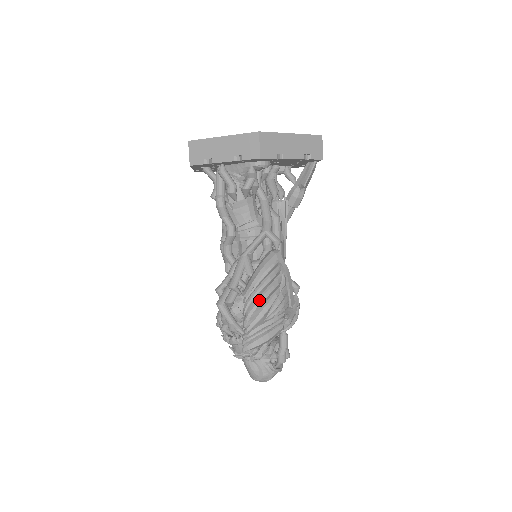
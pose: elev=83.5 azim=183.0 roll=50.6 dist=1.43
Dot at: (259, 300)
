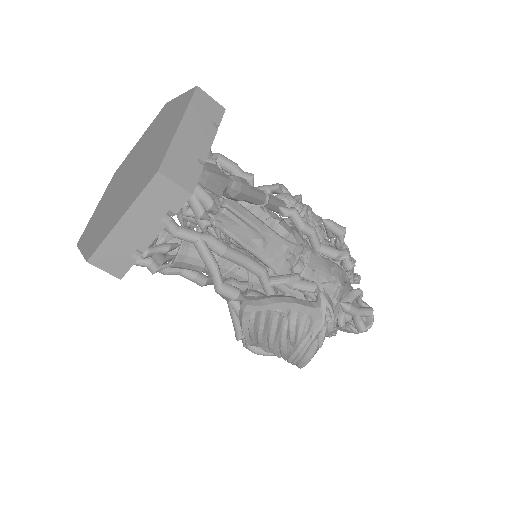
Dot at: (269, 345)
